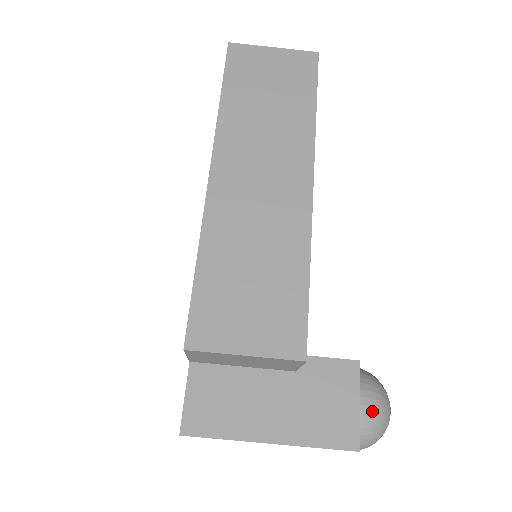
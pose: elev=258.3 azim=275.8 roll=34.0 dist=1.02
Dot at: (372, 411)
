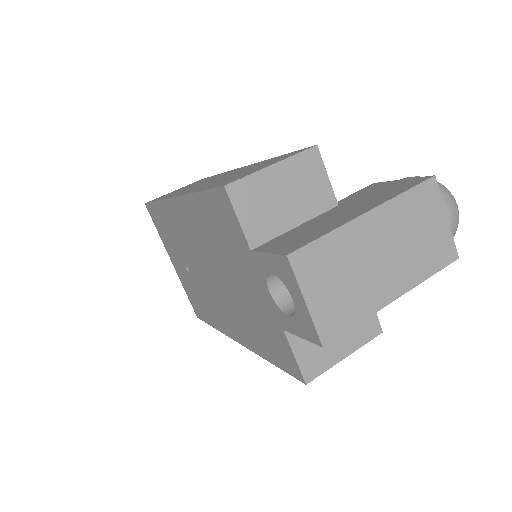
Dot at: (415, 177)
